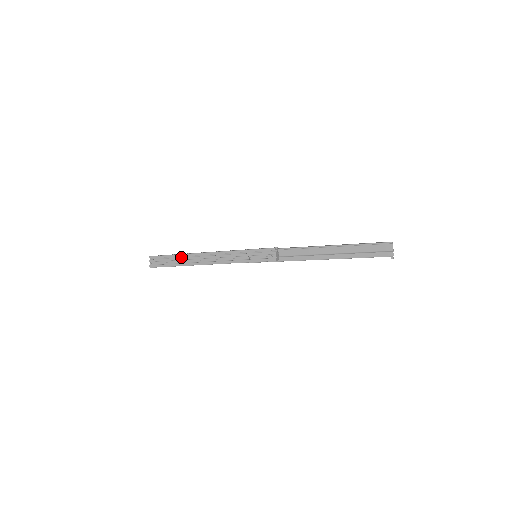
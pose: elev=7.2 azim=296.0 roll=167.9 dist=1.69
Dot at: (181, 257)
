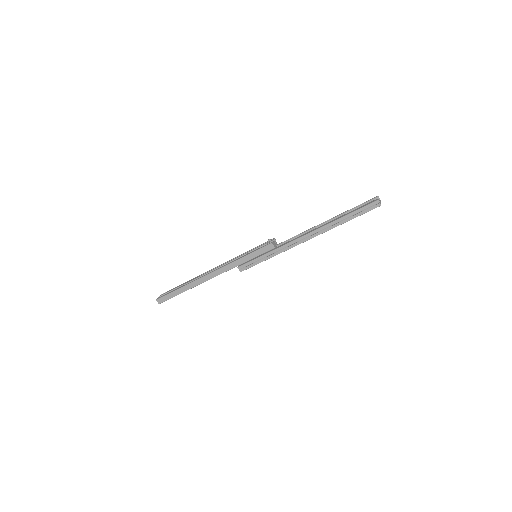
Dot at: occluded
